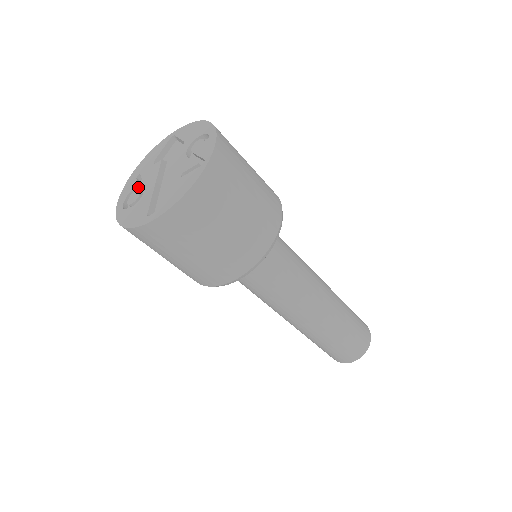
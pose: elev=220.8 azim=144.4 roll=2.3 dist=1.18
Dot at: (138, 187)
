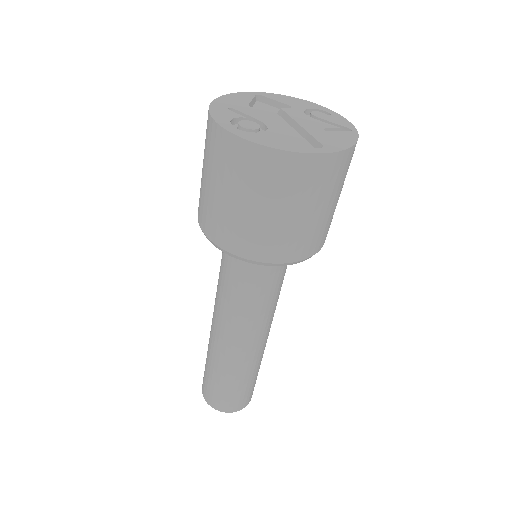
Dot at: (243, 118)
